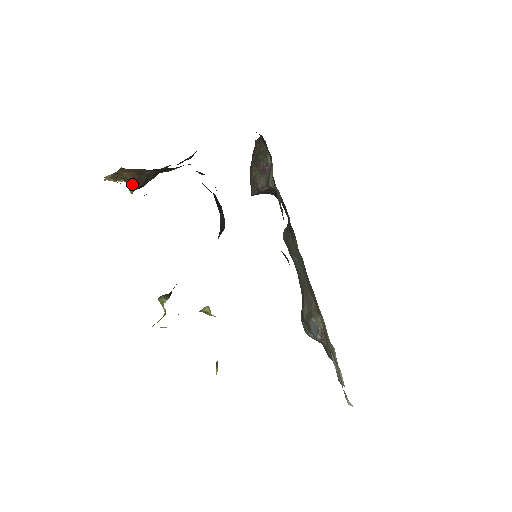
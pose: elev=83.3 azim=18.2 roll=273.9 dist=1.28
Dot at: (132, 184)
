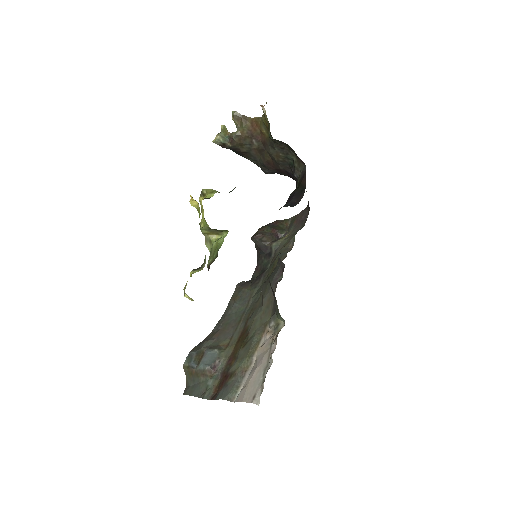
Dot at: (238, 134)
